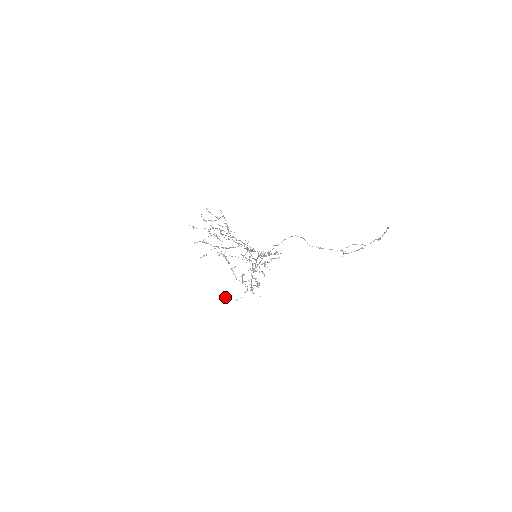
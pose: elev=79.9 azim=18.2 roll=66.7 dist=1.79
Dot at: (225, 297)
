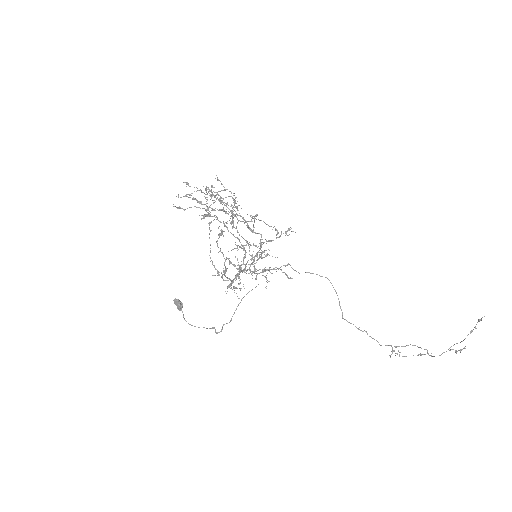
Dot at: (180, 304)
